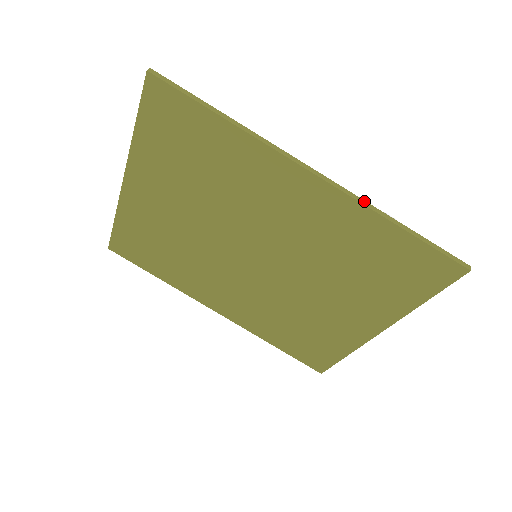
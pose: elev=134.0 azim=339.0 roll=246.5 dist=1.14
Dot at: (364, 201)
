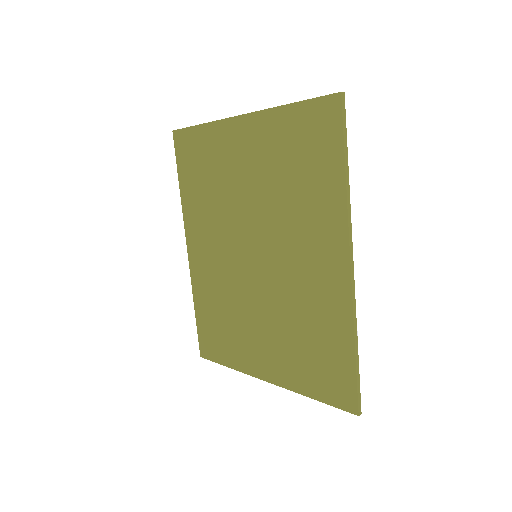
Dot at: occluded
